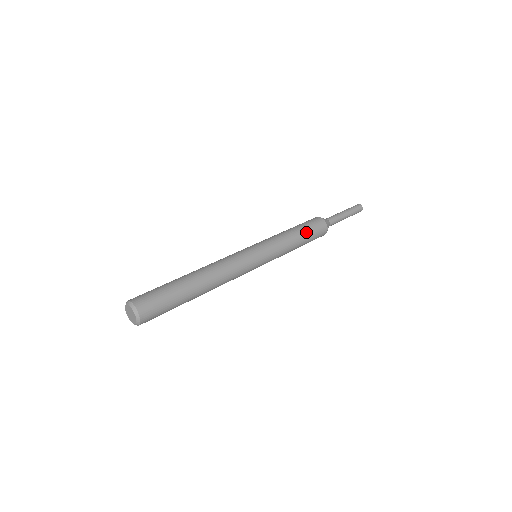
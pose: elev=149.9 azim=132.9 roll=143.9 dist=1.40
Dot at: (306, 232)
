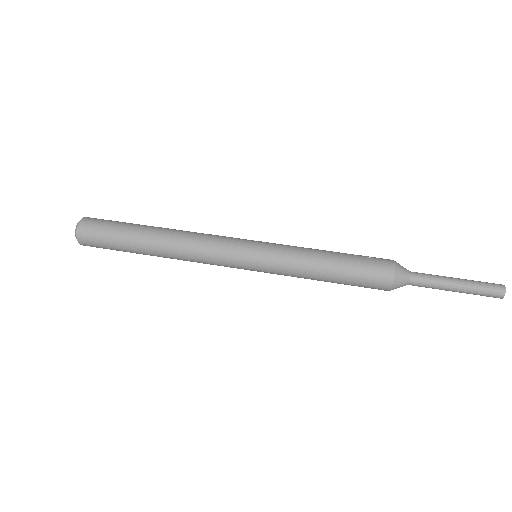
Dot at: (345, 270)
